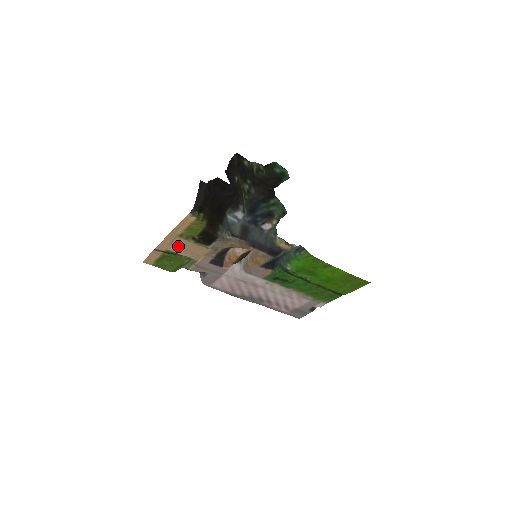
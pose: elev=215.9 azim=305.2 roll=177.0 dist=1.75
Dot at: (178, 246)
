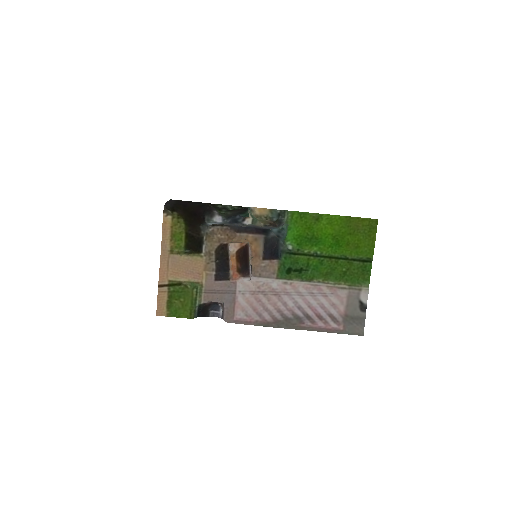
Dot at: (176, 269)
